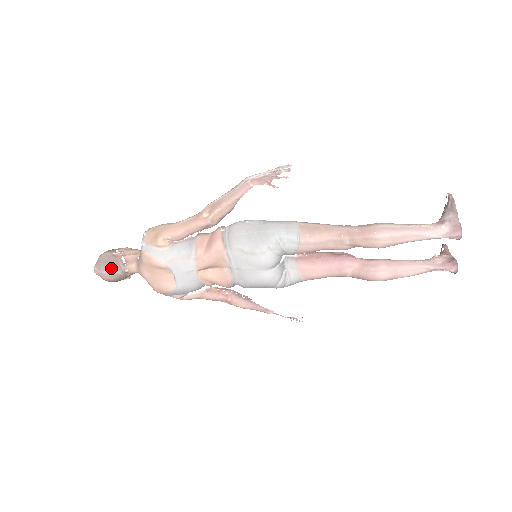
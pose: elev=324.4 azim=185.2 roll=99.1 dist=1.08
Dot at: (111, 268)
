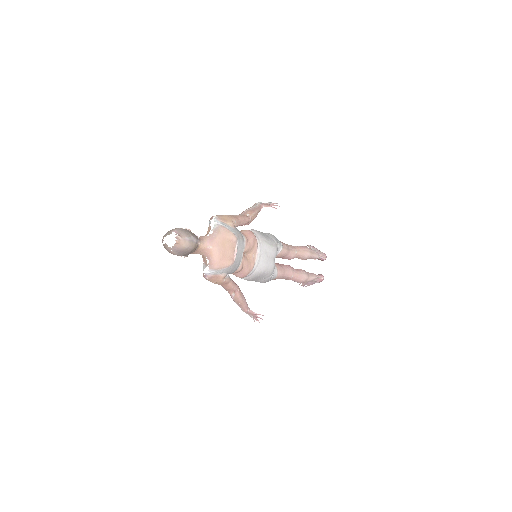
Dot at: (194, 237)
